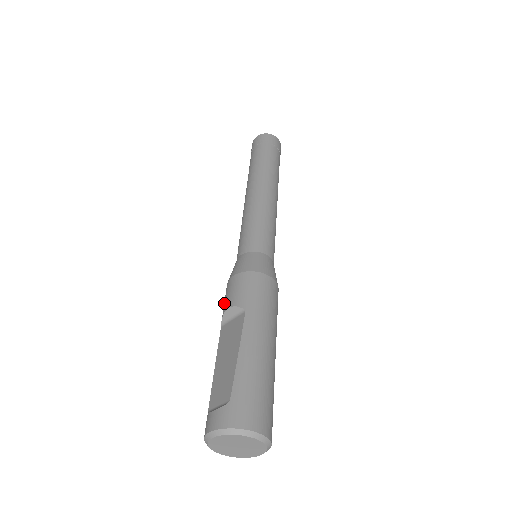
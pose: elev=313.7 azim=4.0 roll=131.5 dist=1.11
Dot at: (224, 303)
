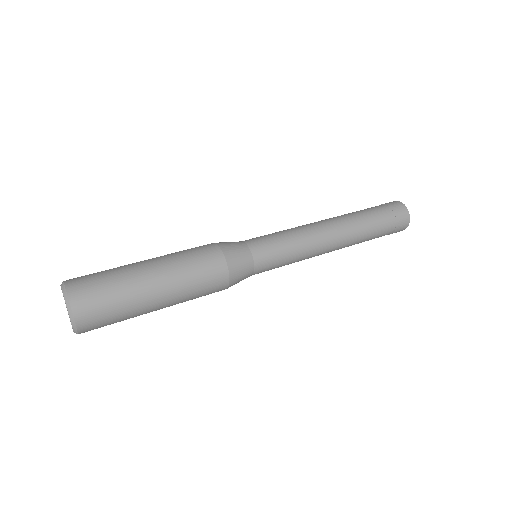
Dot at: occluded
